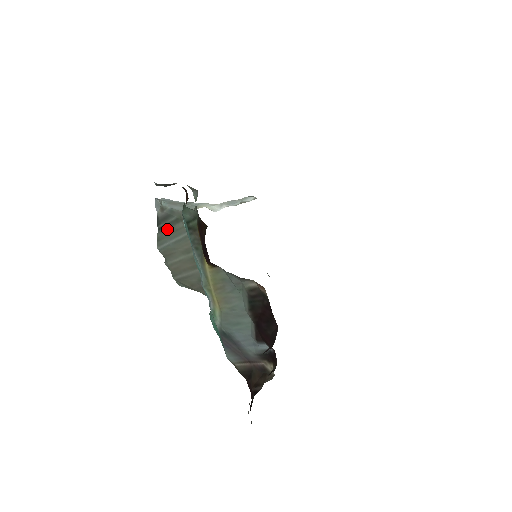
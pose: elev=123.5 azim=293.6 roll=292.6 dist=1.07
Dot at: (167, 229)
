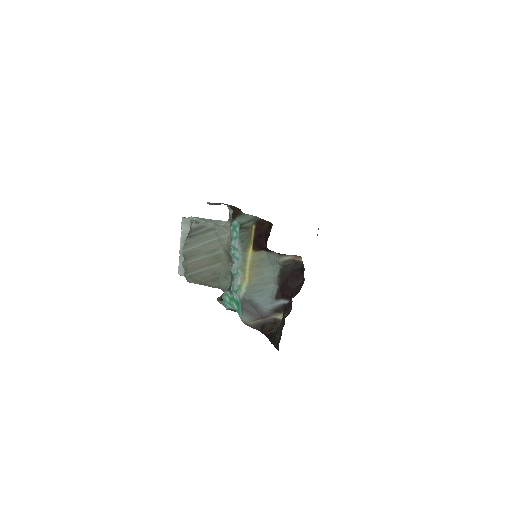
Dot at: (198, 236)
